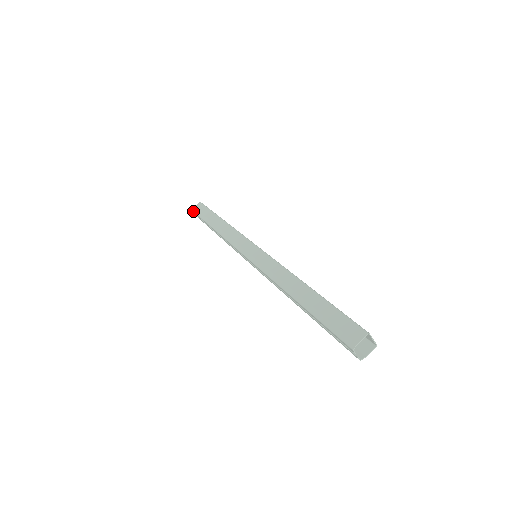
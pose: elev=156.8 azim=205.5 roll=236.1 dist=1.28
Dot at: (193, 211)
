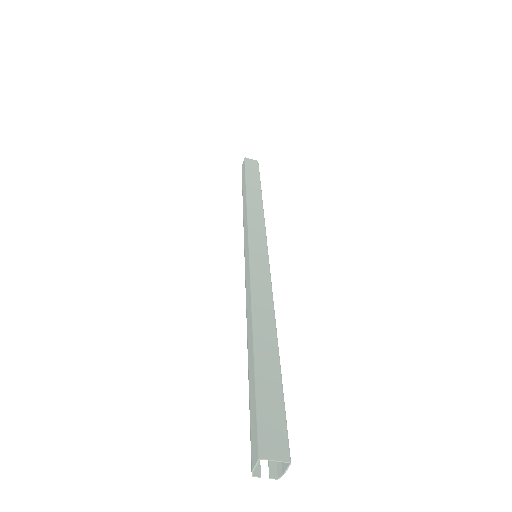
Dot at: occluded
